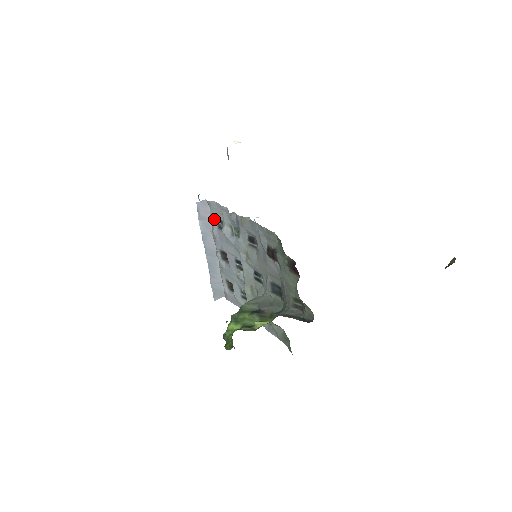
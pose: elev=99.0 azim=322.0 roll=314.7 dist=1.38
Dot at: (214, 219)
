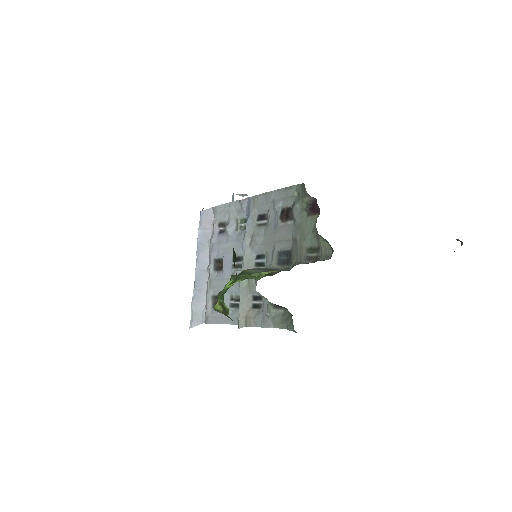
Dot at: (216, 226)
